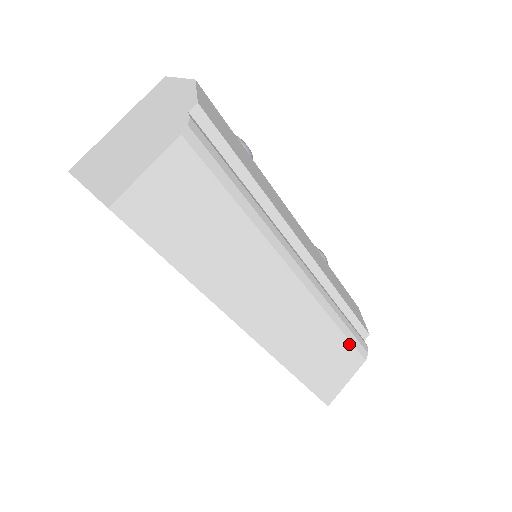
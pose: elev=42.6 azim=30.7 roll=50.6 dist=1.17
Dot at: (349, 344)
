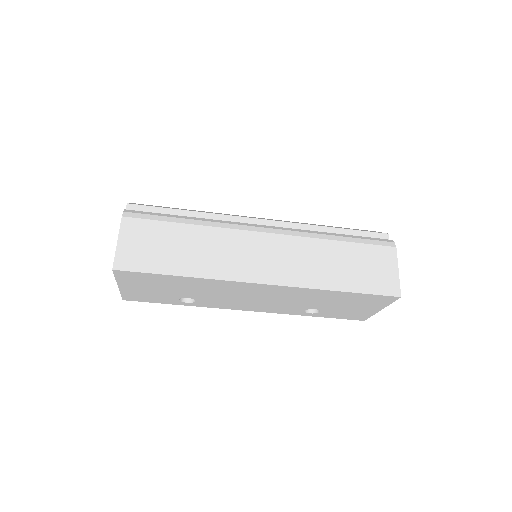
Dot at: (363, 245)
